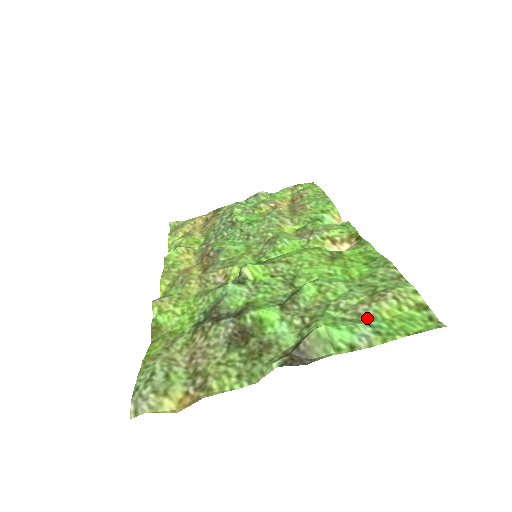
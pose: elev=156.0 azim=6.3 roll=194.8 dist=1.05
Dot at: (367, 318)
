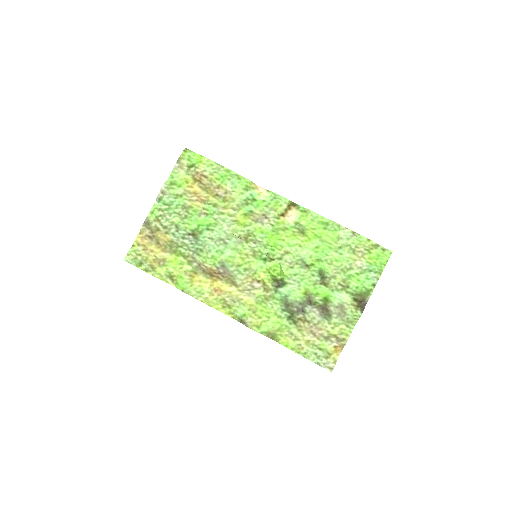
Dot at: (366, 268)
